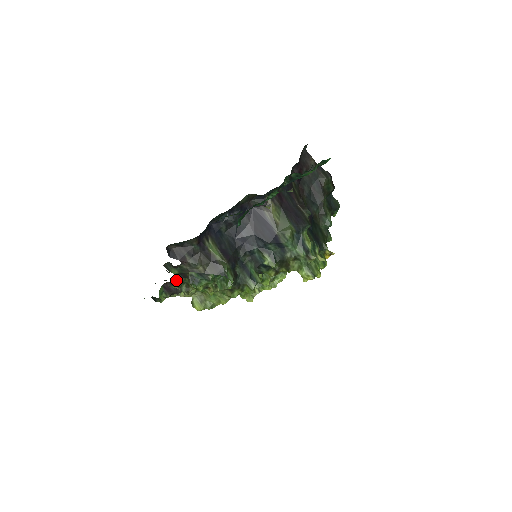
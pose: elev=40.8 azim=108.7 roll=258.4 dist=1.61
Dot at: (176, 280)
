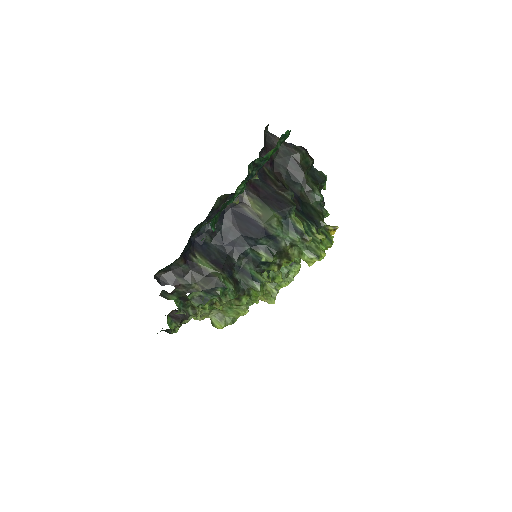
Dot at: (178, 306)
